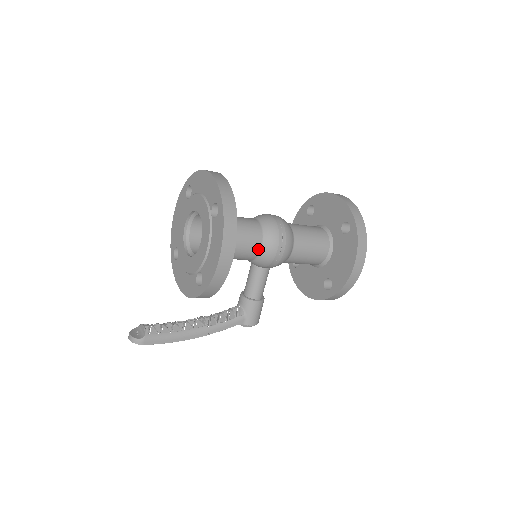
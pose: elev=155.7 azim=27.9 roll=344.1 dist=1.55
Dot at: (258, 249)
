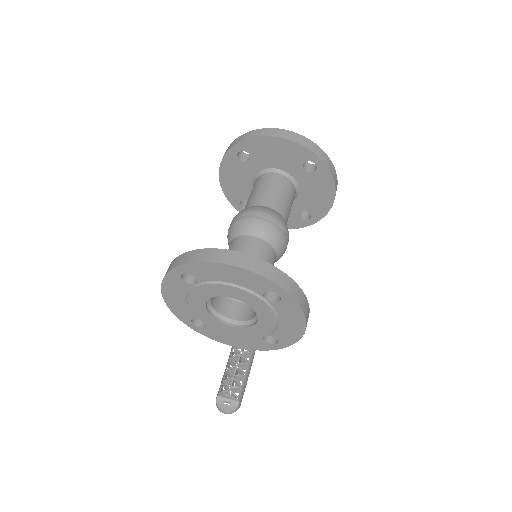
Dot at: occluded
